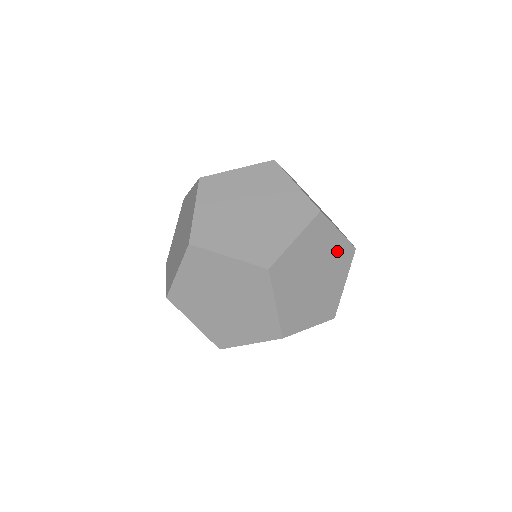
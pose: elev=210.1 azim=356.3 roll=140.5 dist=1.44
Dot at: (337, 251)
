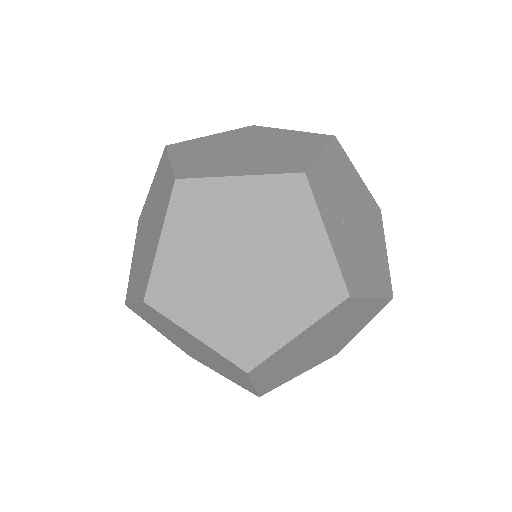
Dot at: (362, 313)
